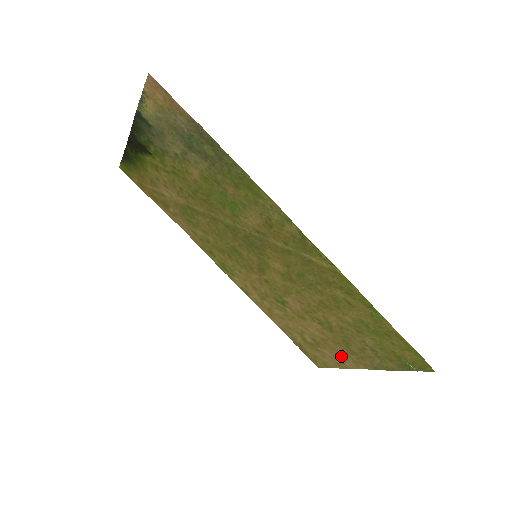
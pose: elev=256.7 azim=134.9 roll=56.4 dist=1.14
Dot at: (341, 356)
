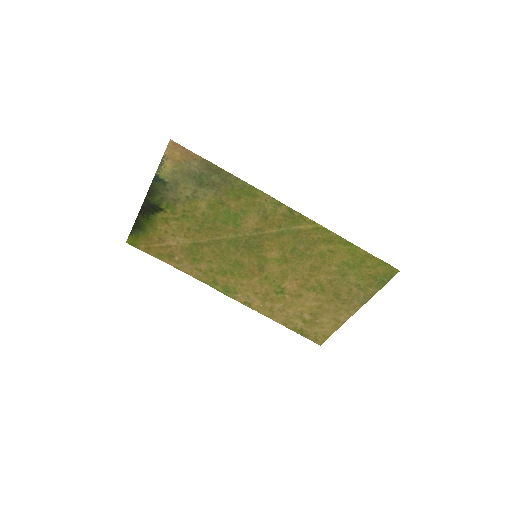
Dot at: (336, 314)
